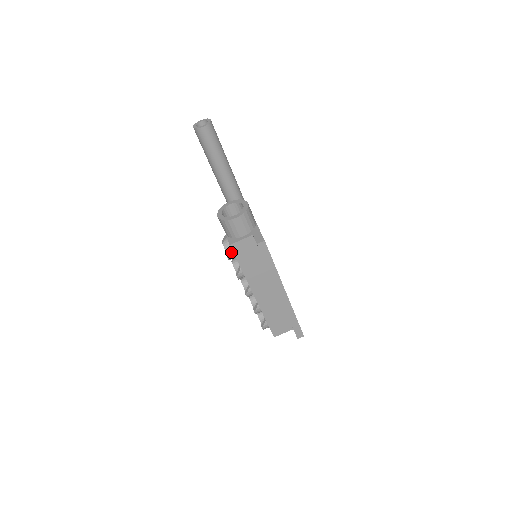
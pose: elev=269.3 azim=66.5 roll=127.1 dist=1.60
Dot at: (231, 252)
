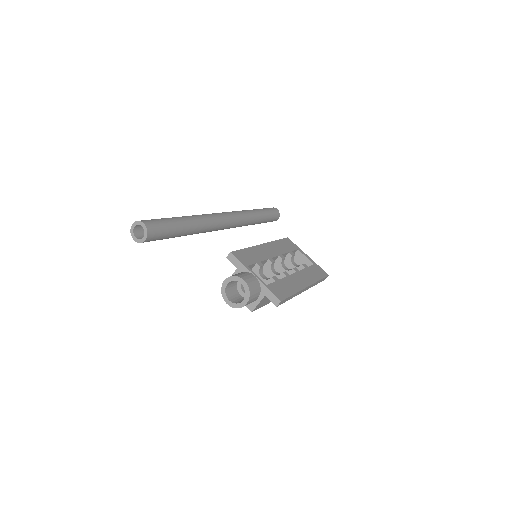
Dot at: occluded
